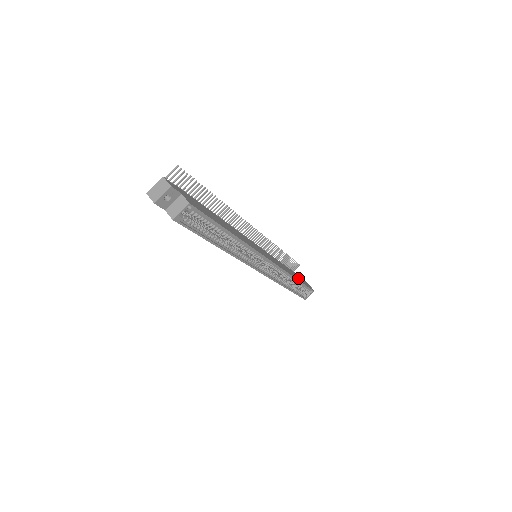
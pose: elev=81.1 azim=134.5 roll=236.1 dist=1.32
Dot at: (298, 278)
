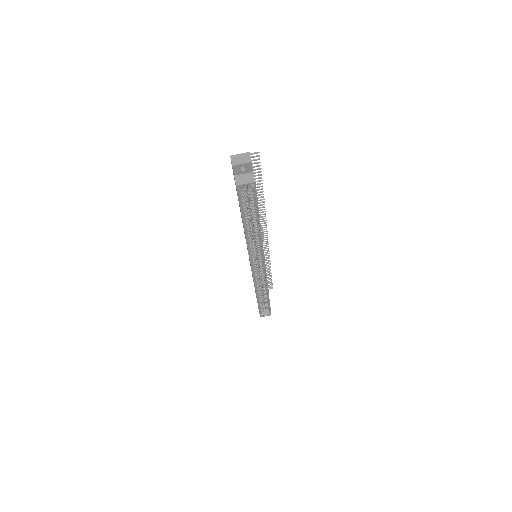
Dot at: occluded
